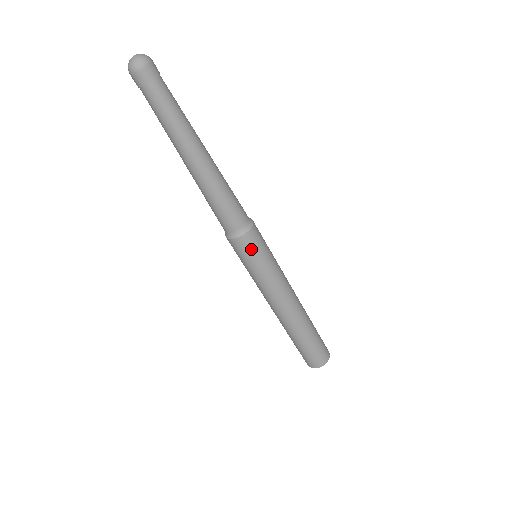
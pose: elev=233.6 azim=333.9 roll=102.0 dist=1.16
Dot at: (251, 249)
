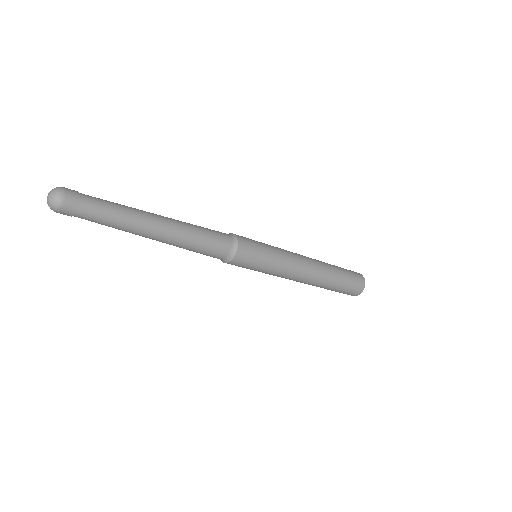
Dot at: (247, 261)
